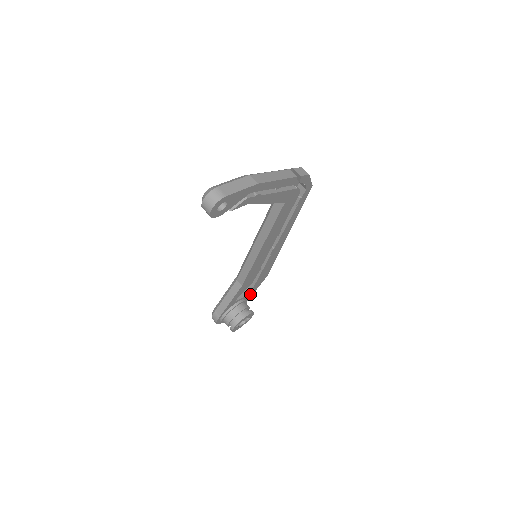
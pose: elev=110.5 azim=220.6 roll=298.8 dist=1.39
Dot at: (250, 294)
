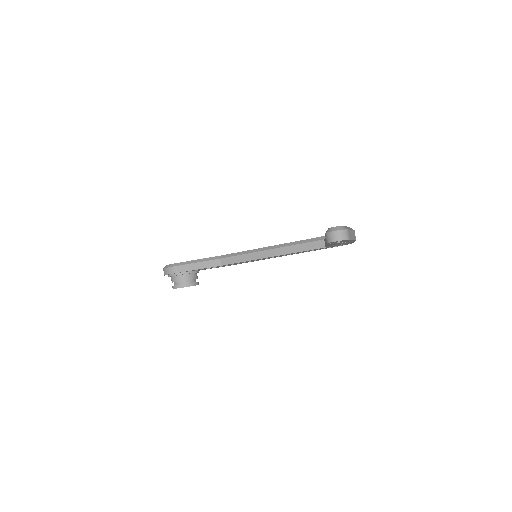
Dot at: occluded
